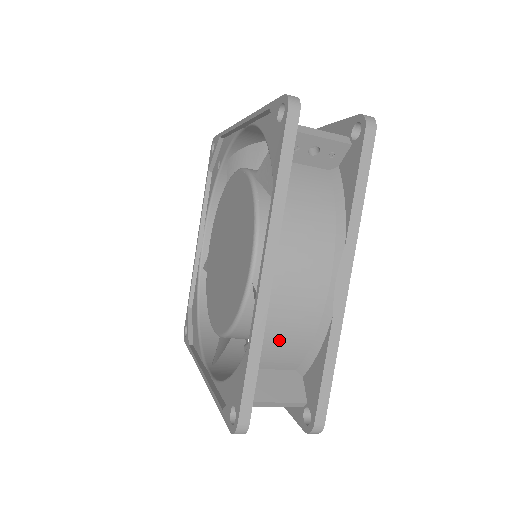
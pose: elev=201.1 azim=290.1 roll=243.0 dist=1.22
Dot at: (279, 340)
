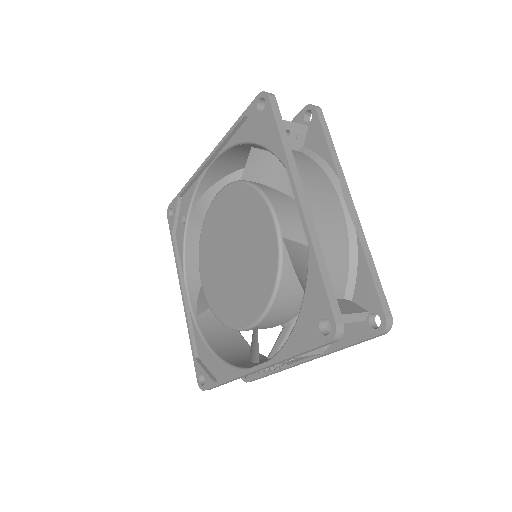
Dot at: (327, 261)
